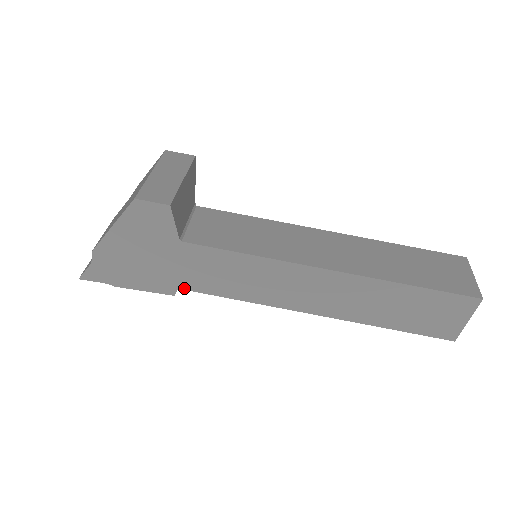
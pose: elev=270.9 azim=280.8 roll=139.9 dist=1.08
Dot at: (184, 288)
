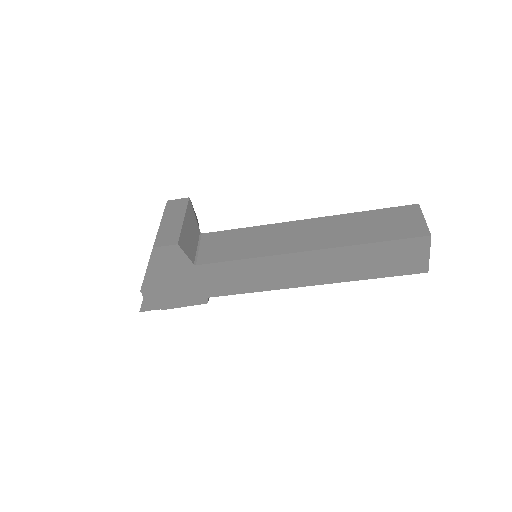
Dot at: (212, 296)
